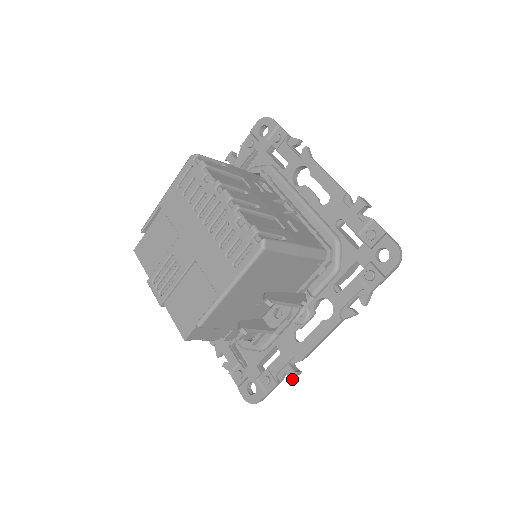
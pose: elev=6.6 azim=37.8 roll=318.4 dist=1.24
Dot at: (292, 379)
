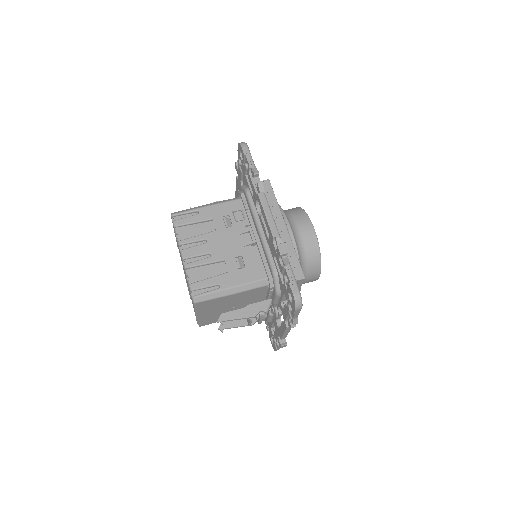
Dot at: occluded
